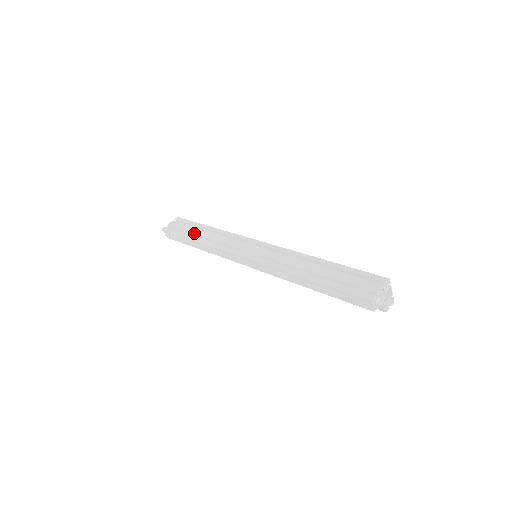
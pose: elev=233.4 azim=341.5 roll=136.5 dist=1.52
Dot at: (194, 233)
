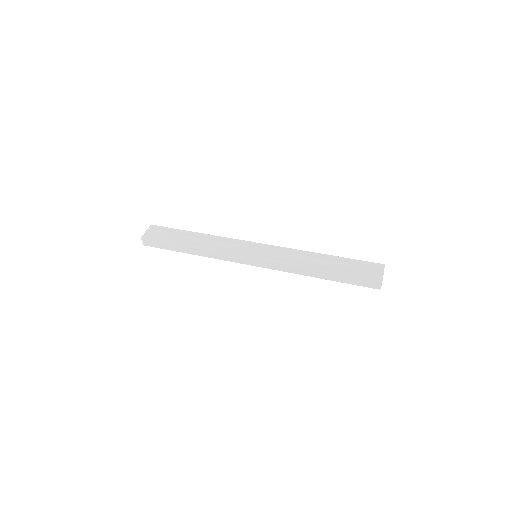
Dot at: (183, 240)
